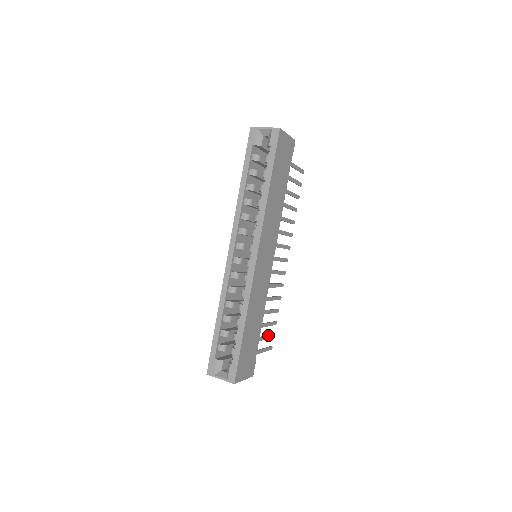
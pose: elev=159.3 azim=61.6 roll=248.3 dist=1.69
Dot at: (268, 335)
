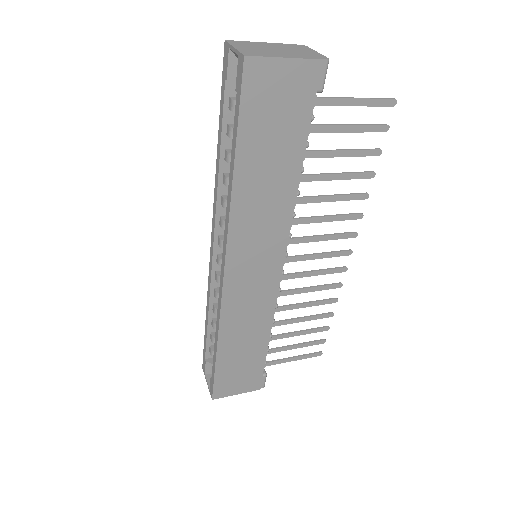
Dot at: (306, 343)
